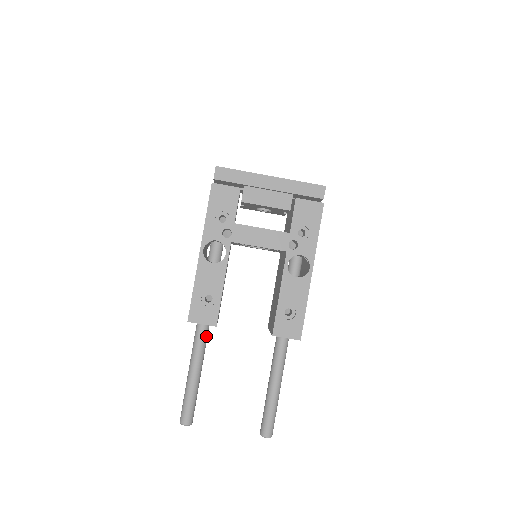
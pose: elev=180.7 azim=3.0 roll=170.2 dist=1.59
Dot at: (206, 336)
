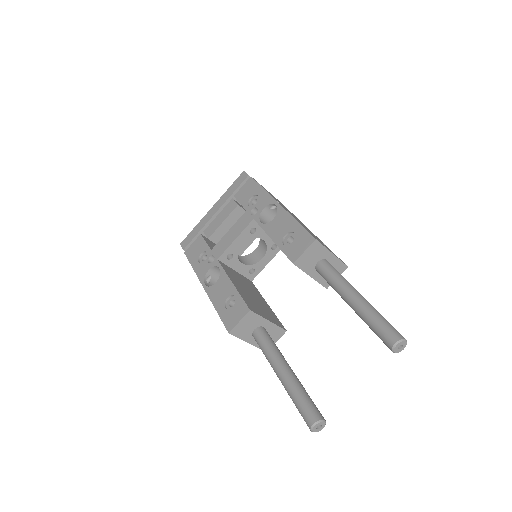
Dot at: (267, 338)
